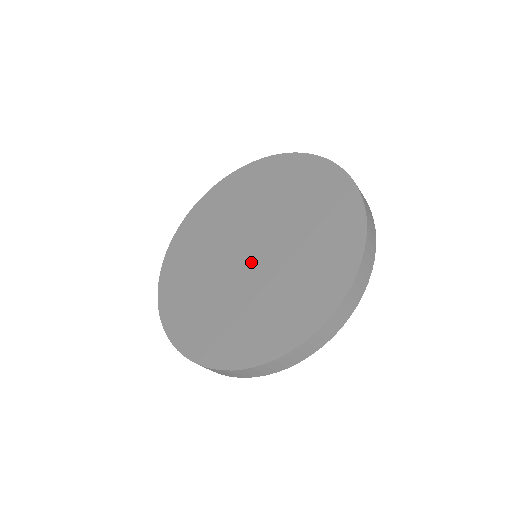
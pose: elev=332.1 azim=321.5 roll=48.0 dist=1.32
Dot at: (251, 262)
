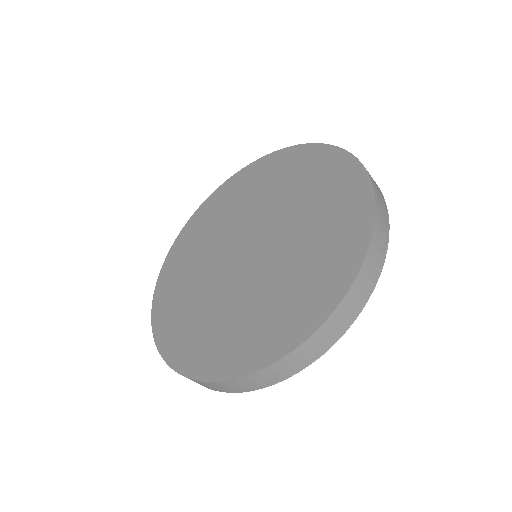
Dot at: (255, 255)
